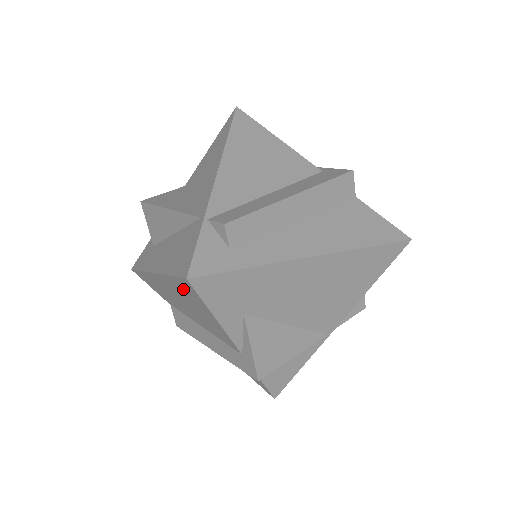
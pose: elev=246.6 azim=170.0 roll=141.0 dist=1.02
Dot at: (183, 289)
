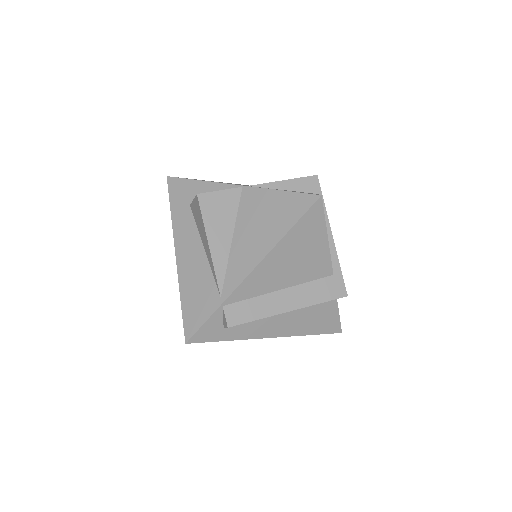
Dot at: occluded
